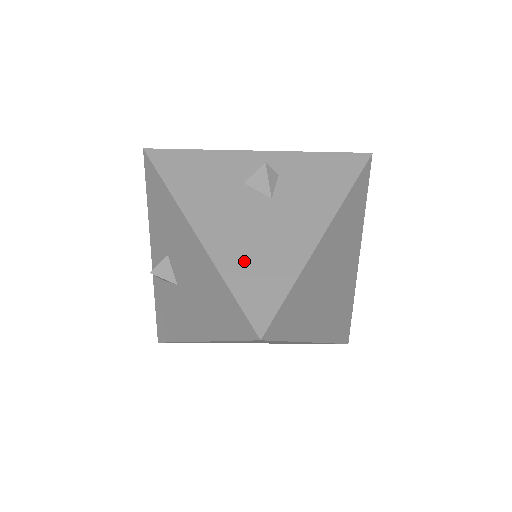
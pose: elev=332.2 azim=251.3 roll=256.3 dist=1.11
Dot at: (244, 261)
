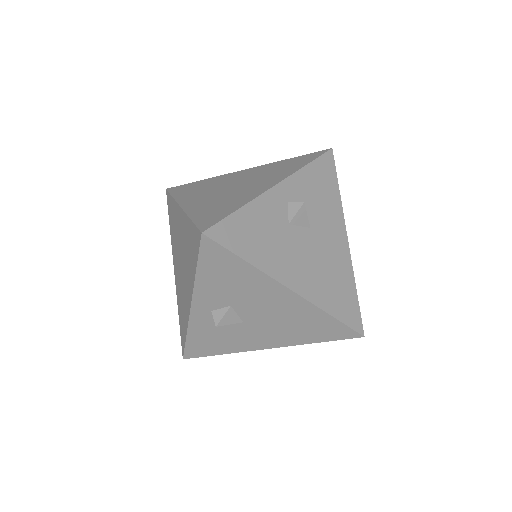
Dot at: (329, 292)
